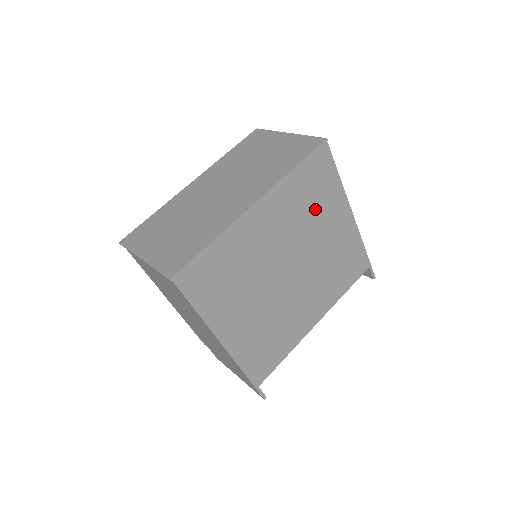
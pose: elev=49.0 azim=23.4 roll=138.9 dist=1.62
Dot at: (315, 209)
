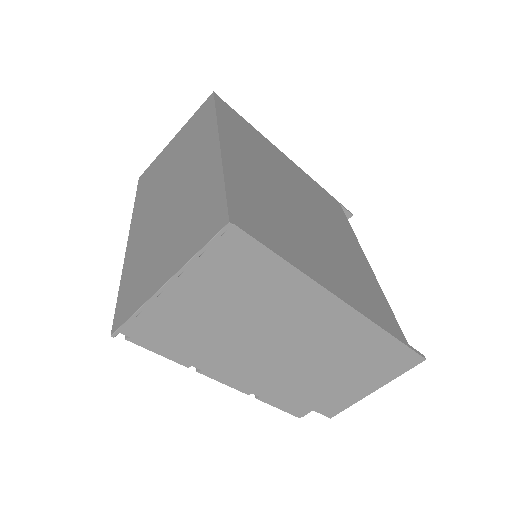
Dot at: (263, 151)
